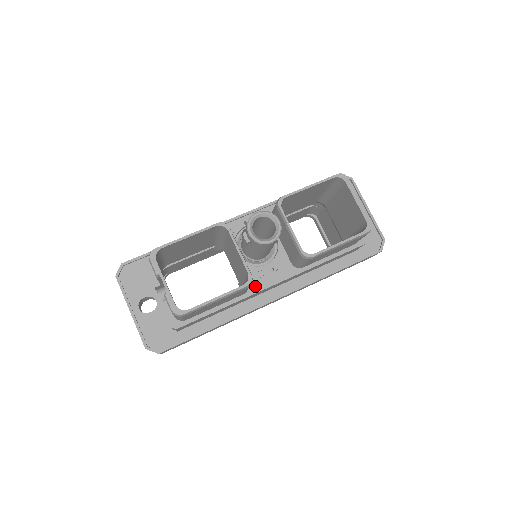
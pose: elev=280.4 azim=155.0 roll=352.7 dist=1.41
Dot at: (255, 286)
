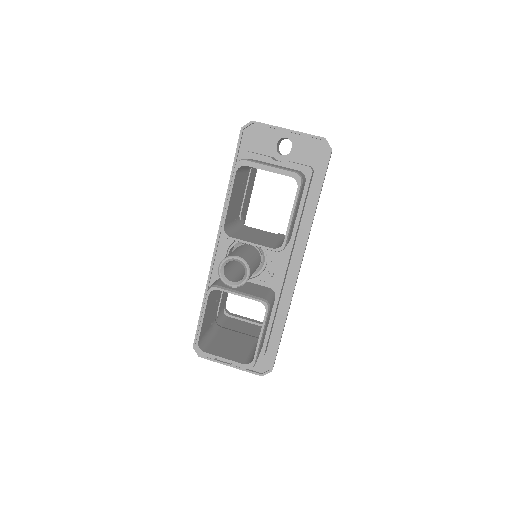
Dot at: (276, 285)
